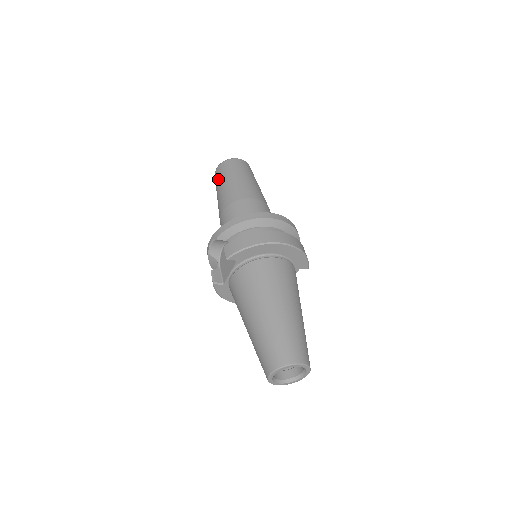
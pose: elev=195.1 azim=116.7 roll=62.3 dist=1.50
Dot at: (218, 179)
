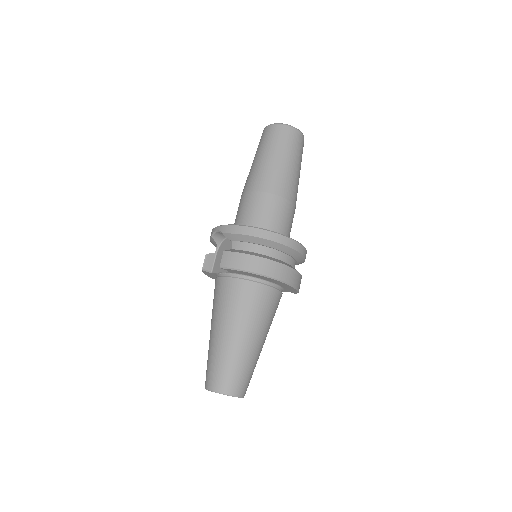
Dot at: (262, 143)
